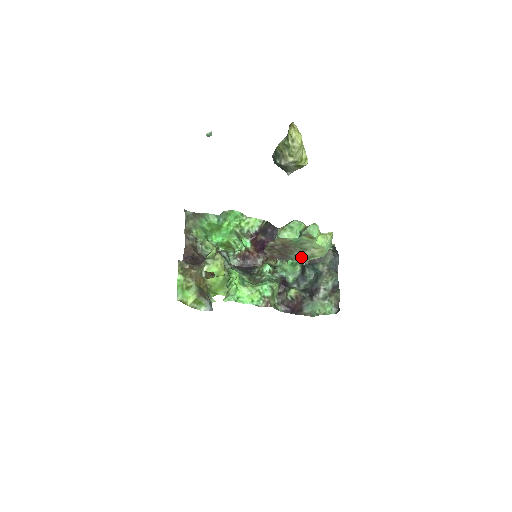
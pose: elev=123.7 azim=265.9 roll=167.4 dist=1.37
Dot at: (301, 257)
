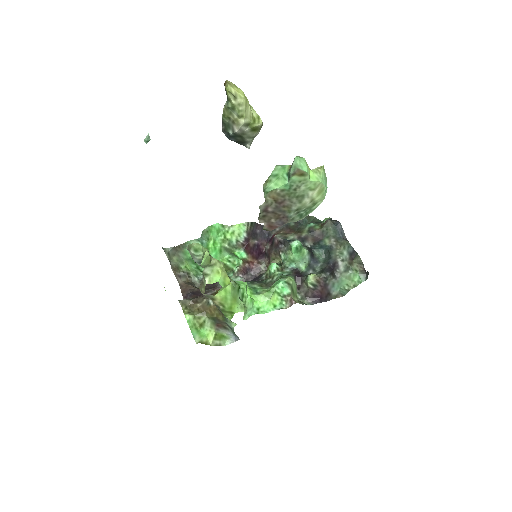
Dot at: (302, 211)
